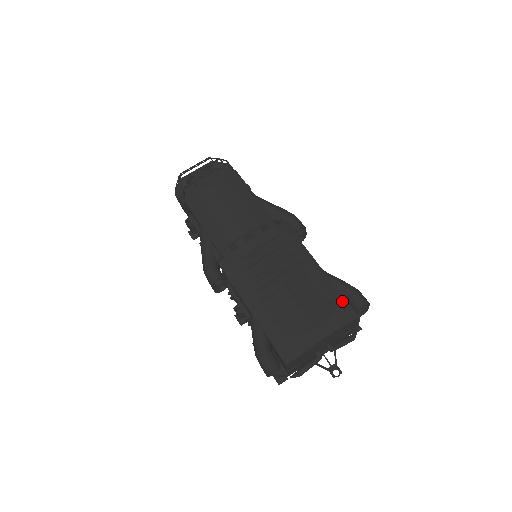
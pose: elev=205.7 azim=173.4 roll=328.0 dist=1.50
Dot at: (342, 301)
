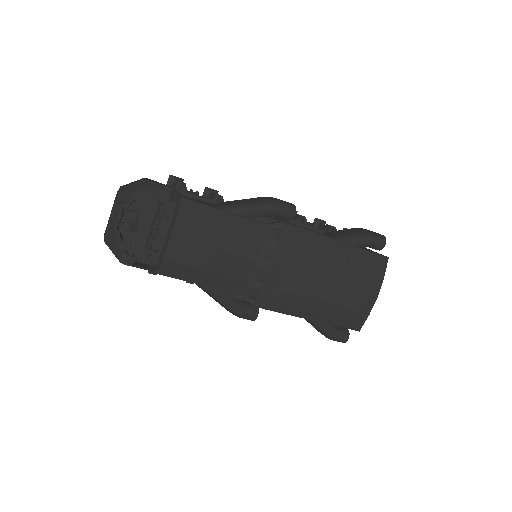
Dot at: (372, 257)
